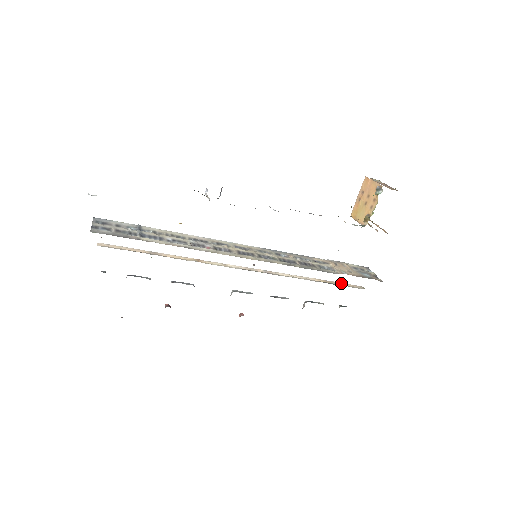
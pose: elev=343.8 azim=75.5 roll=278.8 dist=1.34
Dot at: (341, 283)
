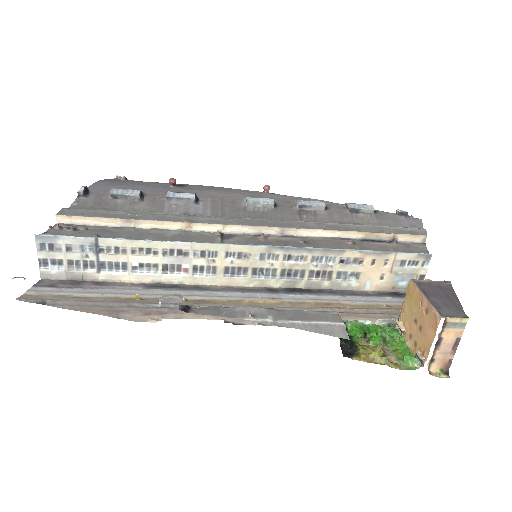
Dot at: (393, 234)
